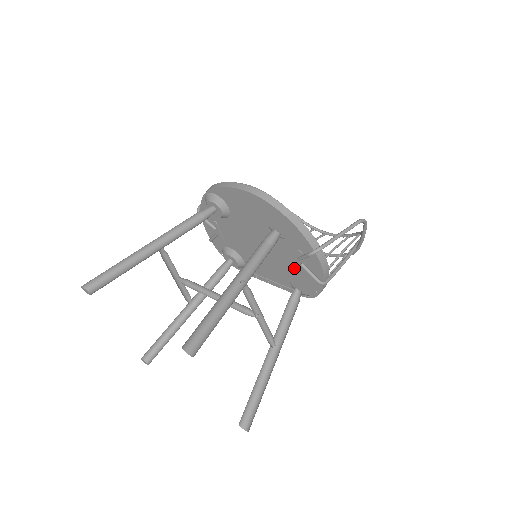
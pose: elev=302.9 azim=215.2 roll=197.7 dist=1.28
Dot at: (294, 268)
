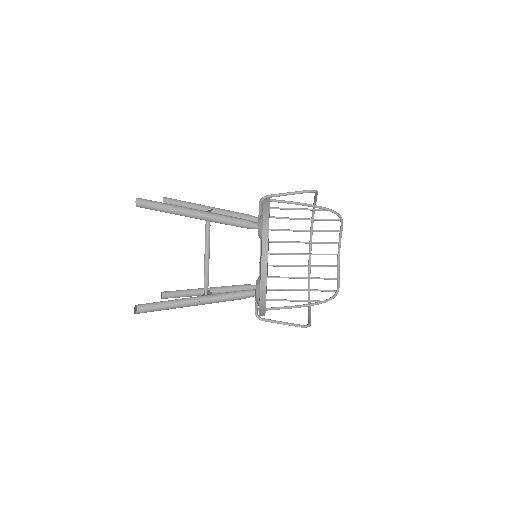
Dot at: occluded
